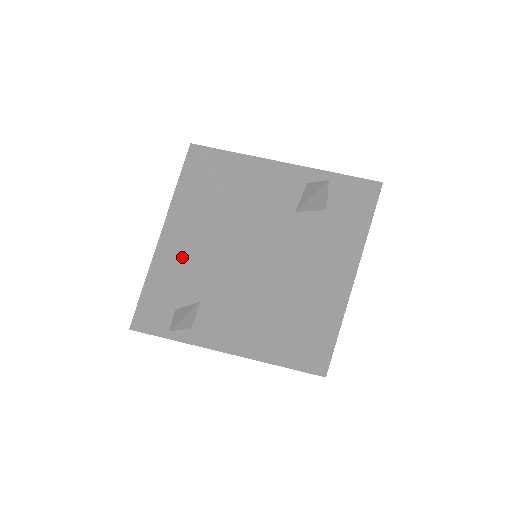
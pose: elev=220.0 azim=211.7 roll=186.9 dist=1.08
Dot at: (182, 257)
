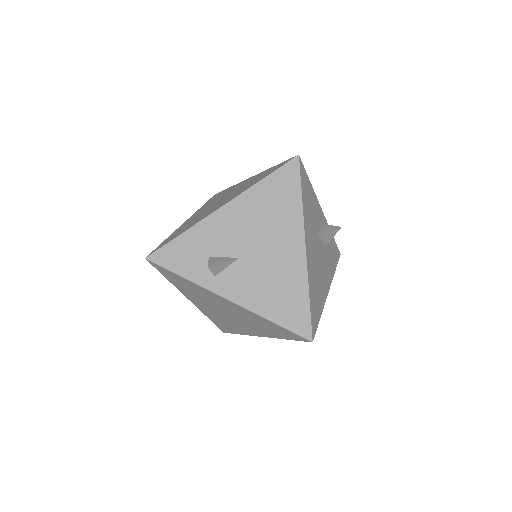
Dot at: (243, 221)
